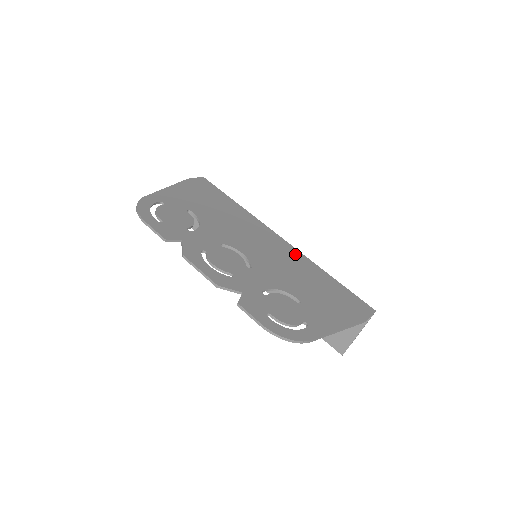
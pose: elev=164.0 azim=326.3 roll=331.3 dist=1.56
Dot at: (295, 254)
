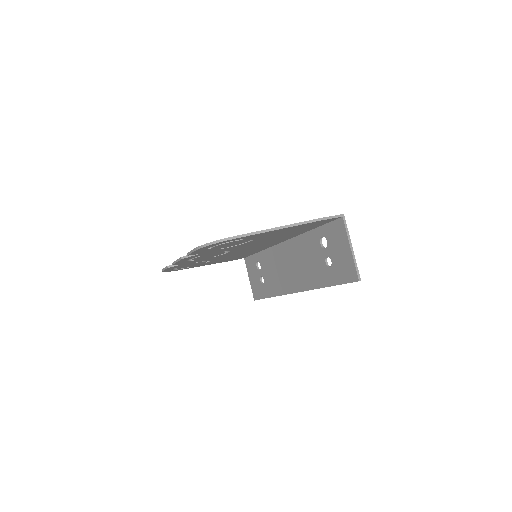
Dot at: occluded
